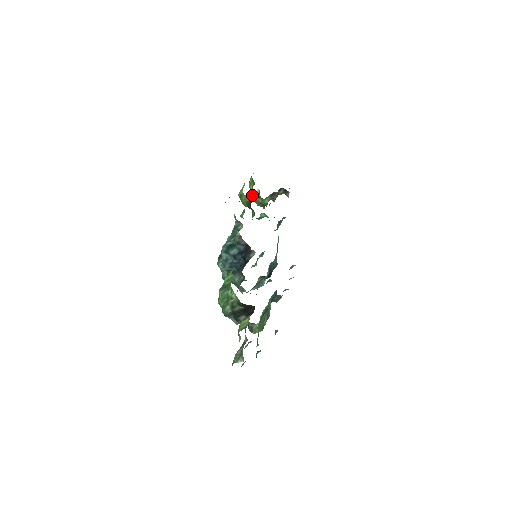
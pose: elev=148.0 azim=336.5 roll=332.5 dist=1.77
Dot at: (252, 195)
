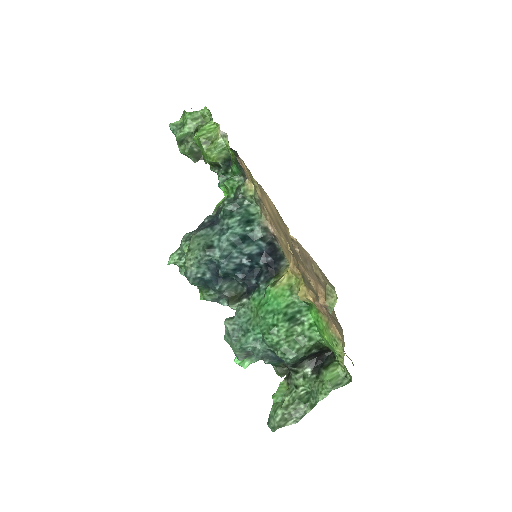
Dot at: (187, 135)
